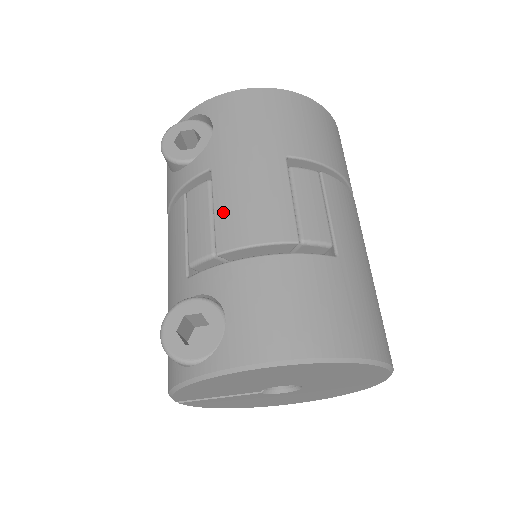
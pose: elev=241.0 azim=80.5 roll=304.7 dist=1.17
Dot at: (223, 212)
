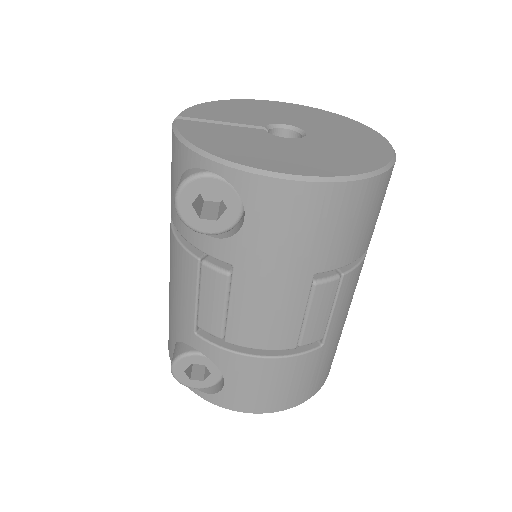
Dot at: (237, 315)
